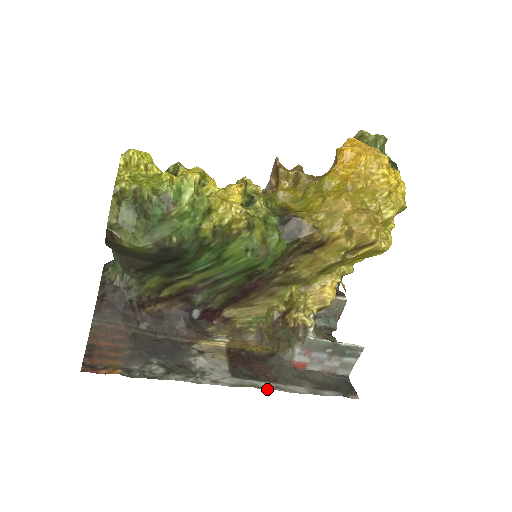
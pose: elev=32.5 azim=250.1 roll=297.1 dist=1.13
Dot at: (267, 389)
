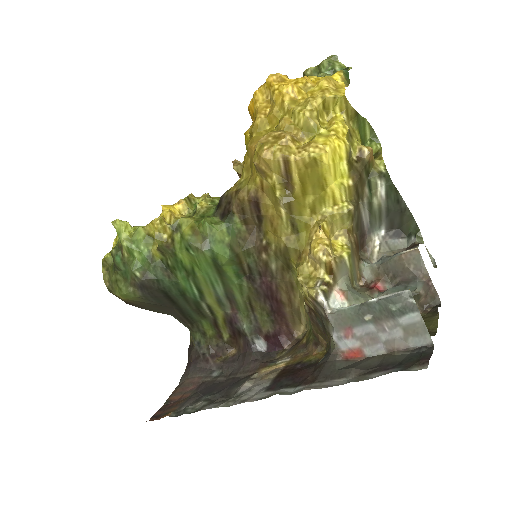
Dot at: (295, 392)
